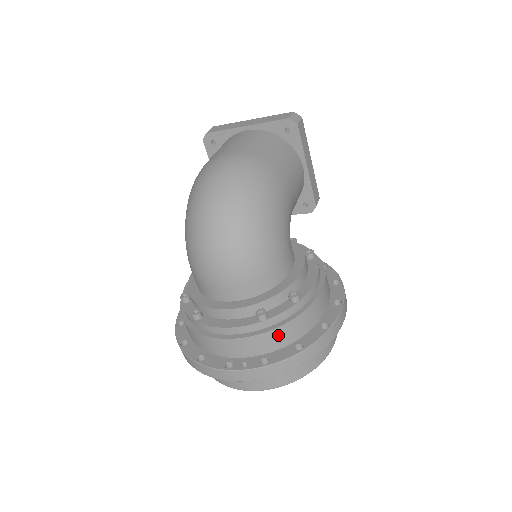
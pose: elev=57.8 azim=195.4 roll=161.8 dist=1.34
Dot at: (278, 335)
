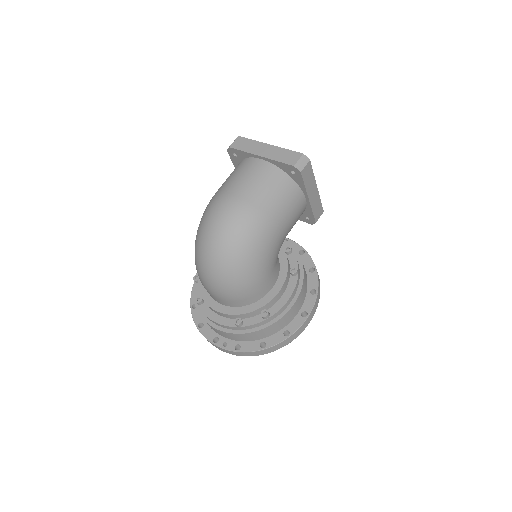
Dot at: (249, 336)
